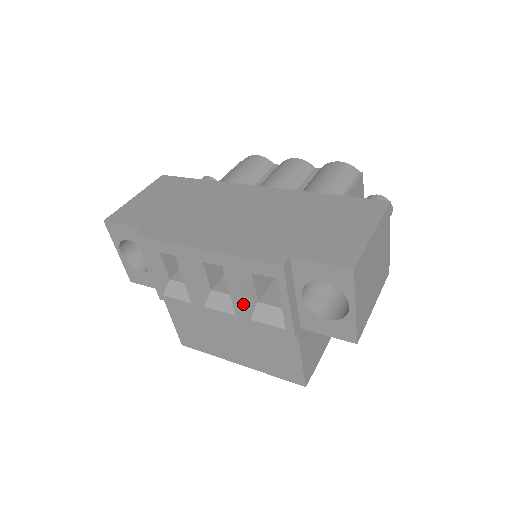
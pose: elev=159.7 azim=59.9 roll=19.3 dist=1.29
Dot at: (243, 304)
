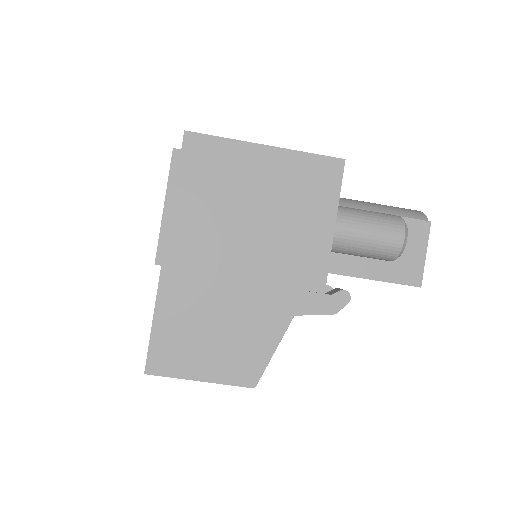
Dot at: occluded
